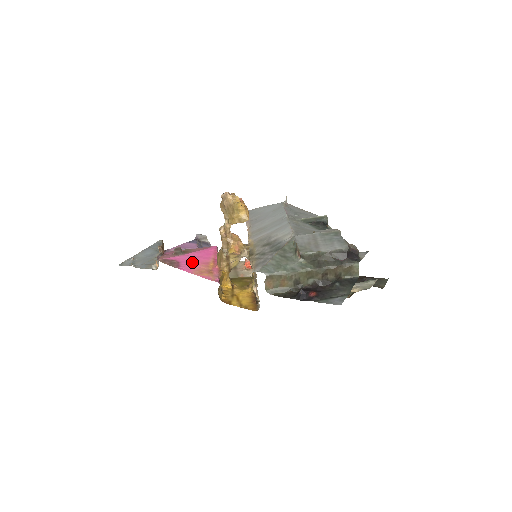
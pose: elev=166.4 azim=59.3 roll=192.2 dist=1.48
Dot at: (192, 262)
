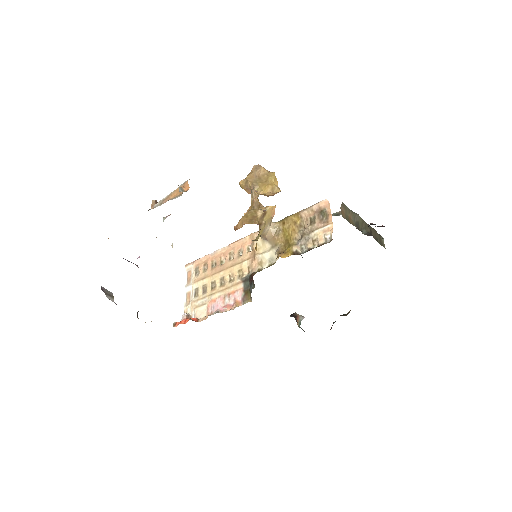
Dot at: occluded
